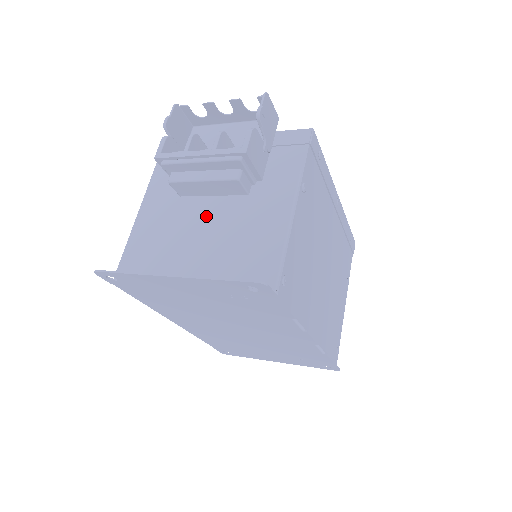
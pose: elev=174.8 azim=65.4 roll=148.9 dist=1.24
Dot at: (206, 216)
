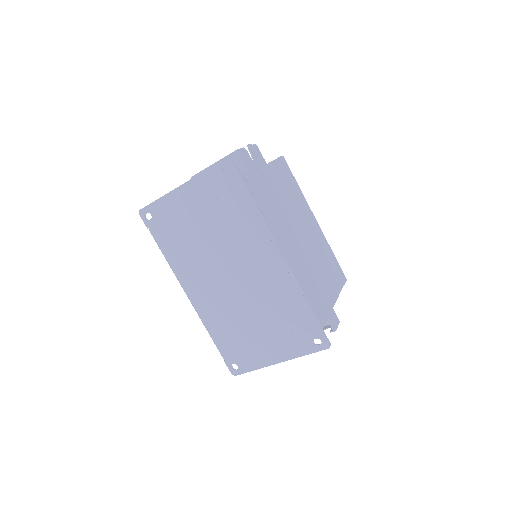
Dot at: occluded
